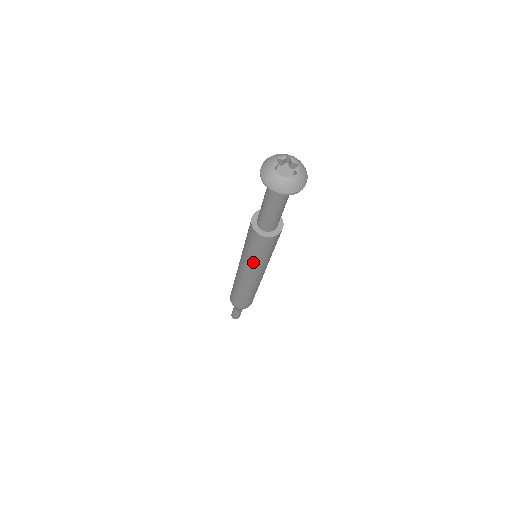
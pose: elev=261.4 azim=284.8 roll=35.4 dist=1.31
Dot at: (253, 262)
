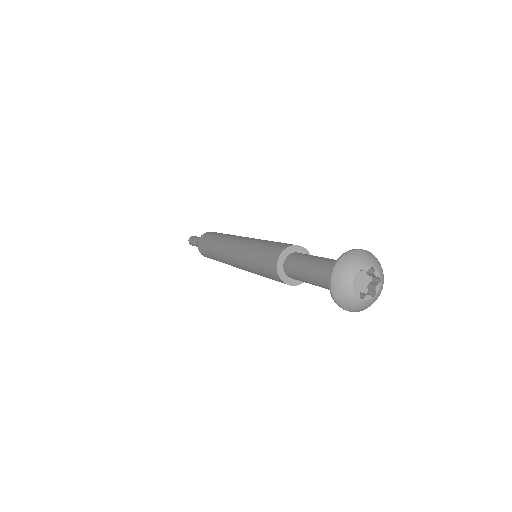
Dot at: (254, 273)
